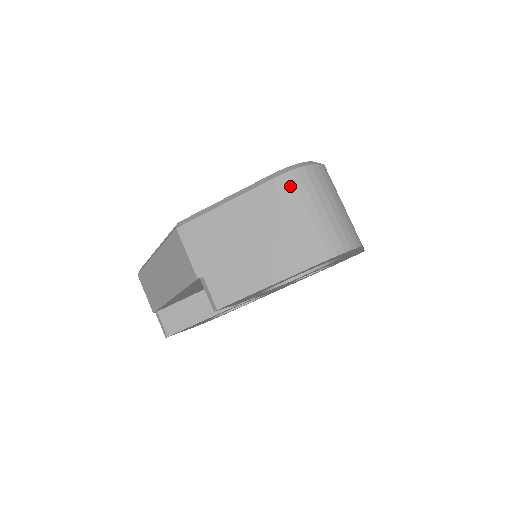
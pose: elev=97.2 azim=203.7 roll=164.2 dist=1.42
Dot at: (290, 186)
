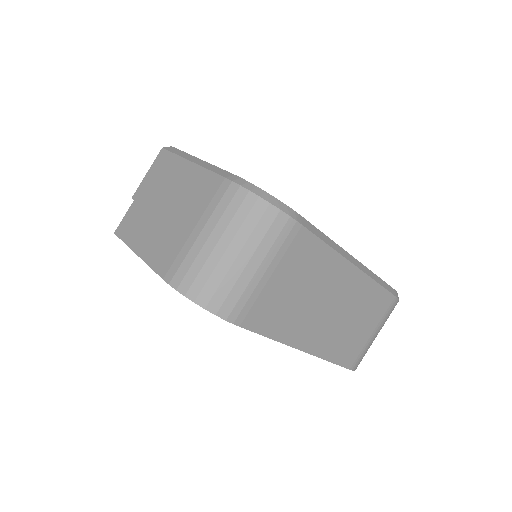
Dot at: (226, 198)
